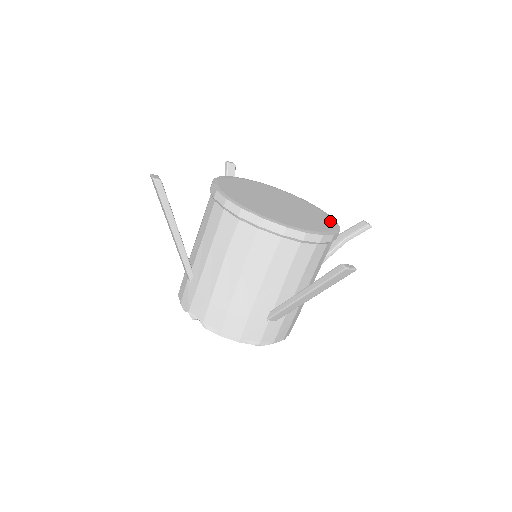
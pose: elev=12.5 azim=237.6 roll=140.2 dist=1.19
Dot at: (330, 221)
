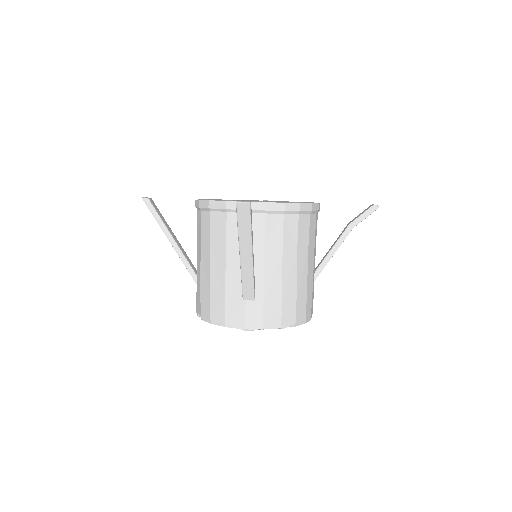
Dot at: (306, 202)
